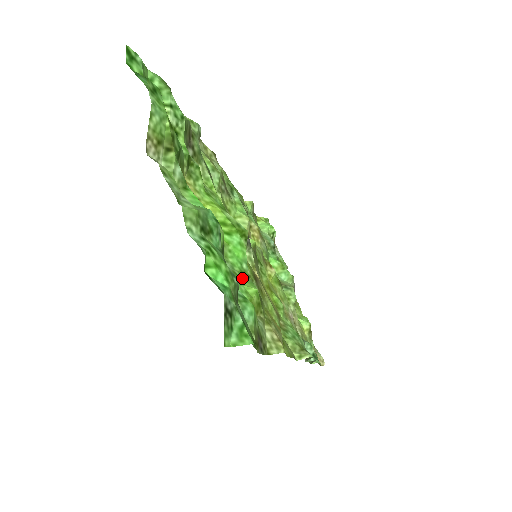
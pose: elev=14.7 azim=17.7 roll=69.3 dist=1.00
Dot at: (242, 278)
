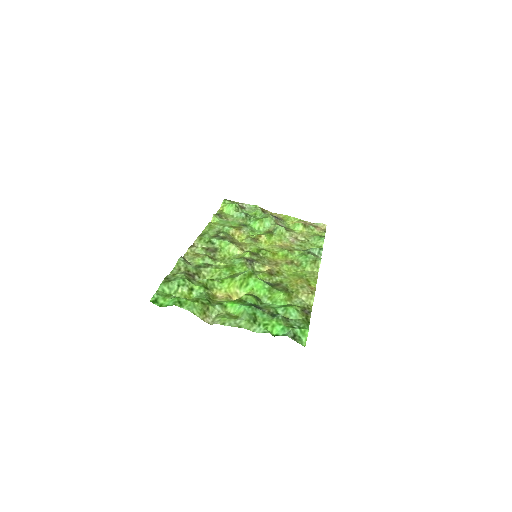
Dot at: (273, 295)
